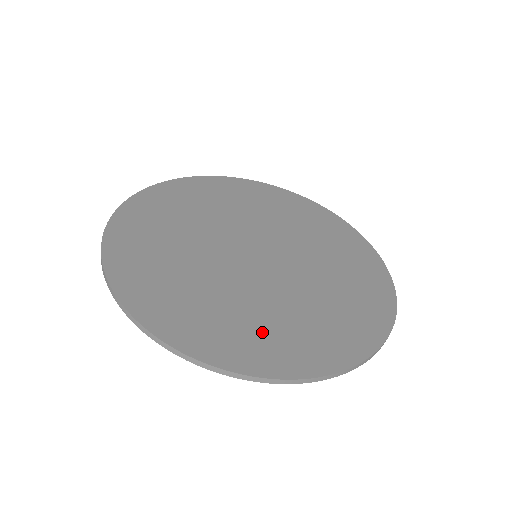
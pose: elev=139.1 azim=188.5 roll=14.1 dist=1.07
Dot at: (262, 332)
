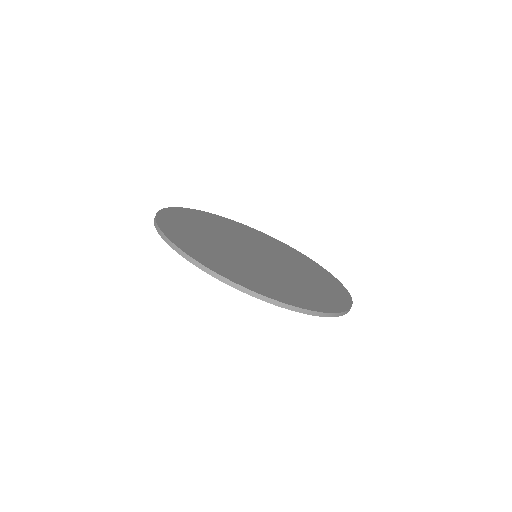
Dot at: (263, 281)
